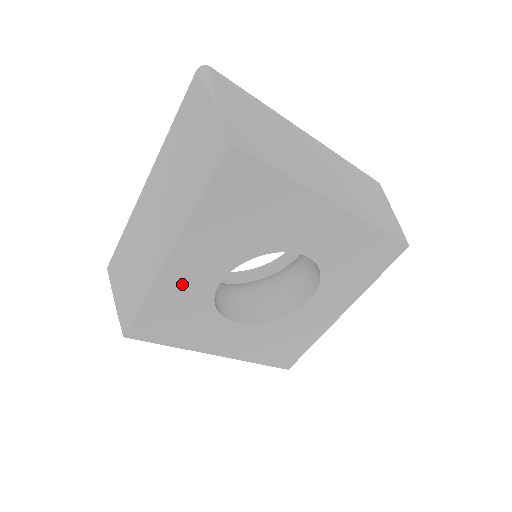
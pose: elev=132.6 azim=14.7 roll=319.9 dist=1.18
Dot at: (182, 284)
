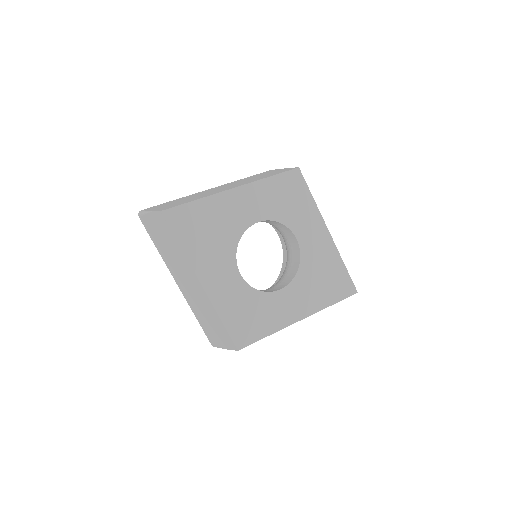
Dot at: (225, 292)
